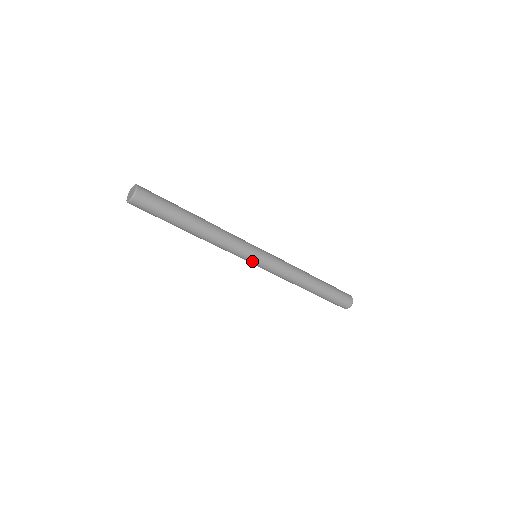
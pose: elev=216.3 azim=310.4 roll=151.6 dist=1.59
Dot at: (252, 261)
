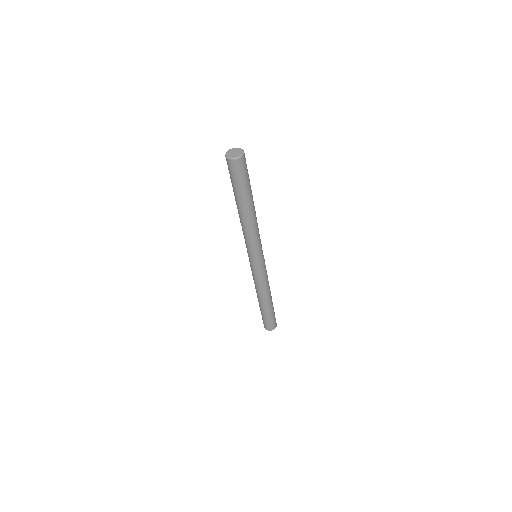
Dot at: (258, 258)
